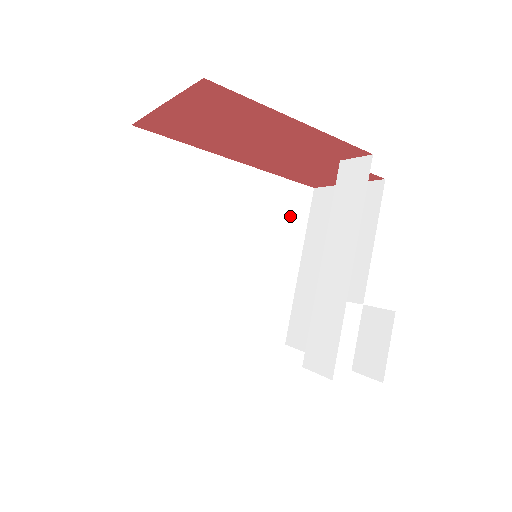
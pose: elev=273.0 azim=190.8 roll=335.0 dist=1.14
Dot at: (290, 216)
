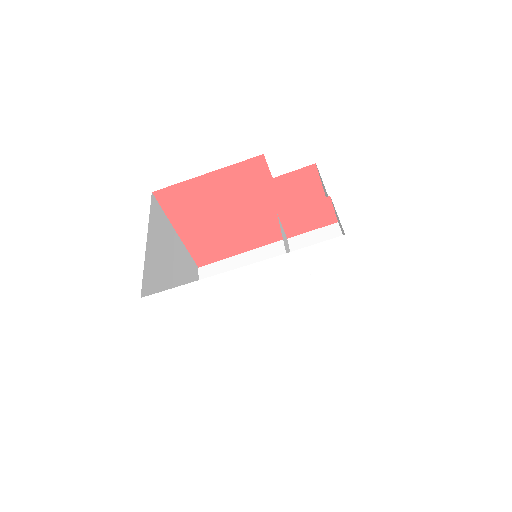
Dot at: occluded
